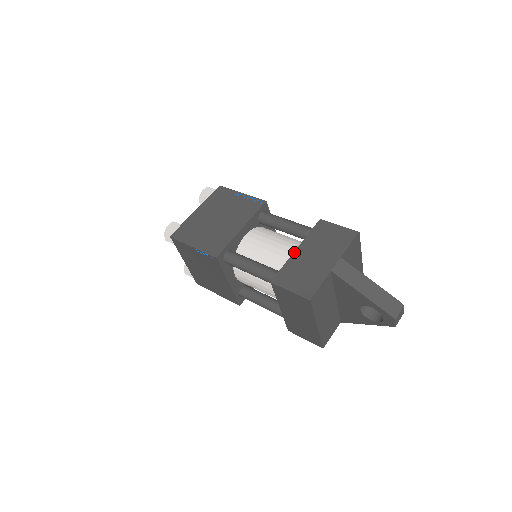
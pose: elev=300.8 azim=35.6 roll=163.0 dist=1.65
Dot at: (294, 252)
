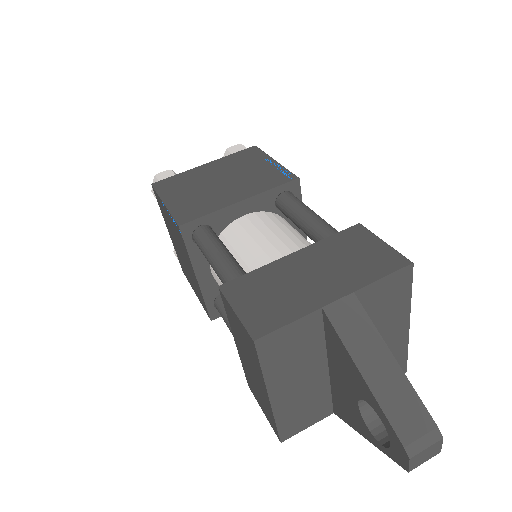
Dot at: (285, 256)
